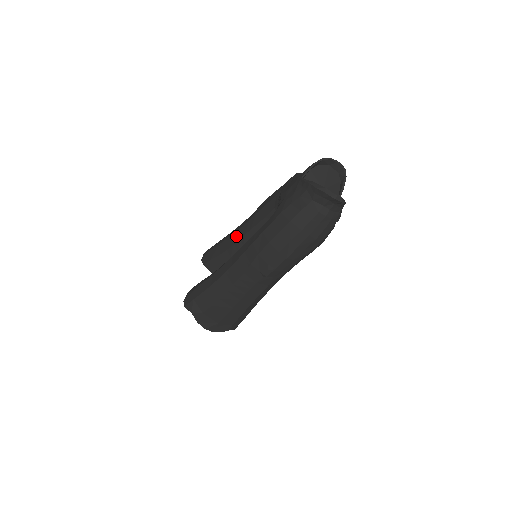
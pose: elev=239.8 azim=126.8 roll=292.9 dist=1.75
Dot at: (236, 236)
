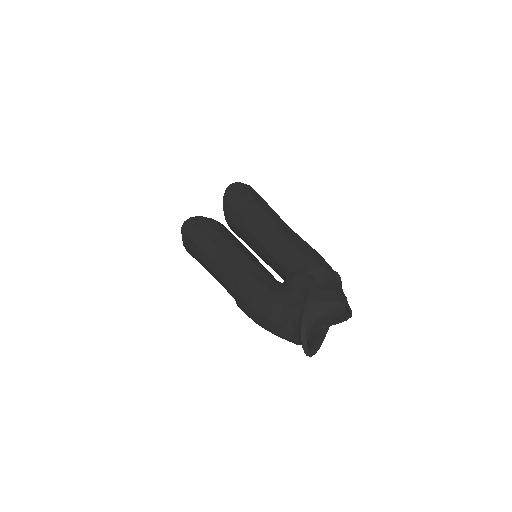
Dot at: (255, 226)
